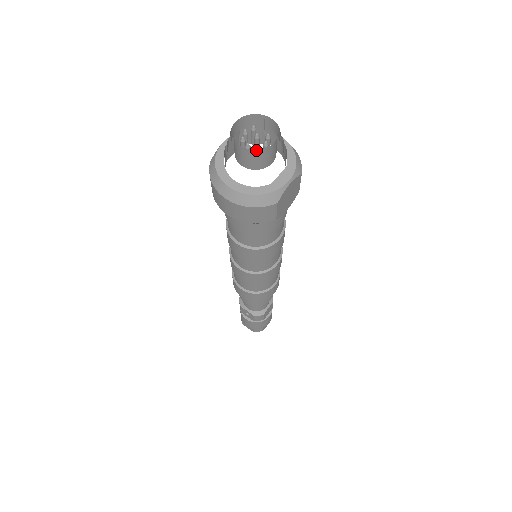
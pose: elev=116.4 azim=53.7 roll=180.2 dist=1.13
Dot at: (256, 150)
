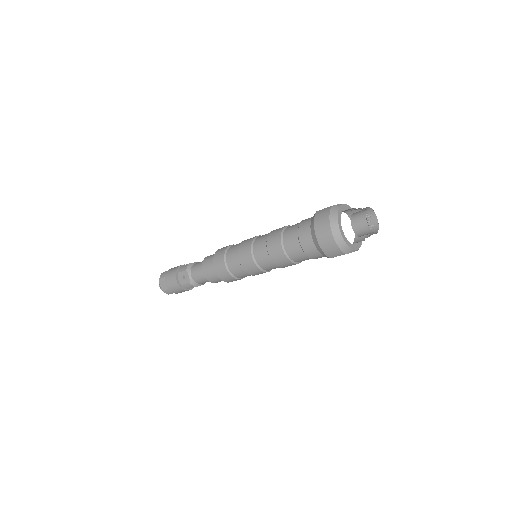
Dot at: (367, 227)
